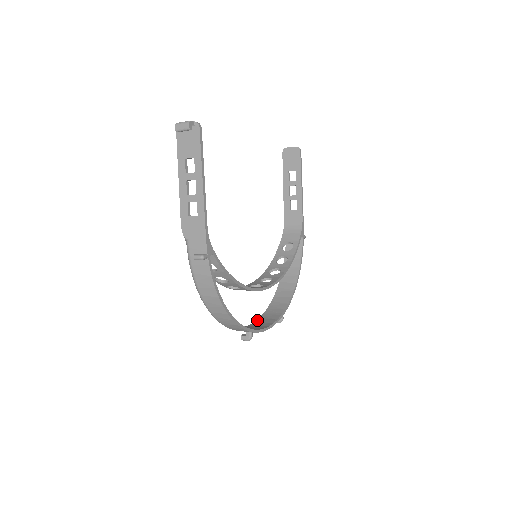
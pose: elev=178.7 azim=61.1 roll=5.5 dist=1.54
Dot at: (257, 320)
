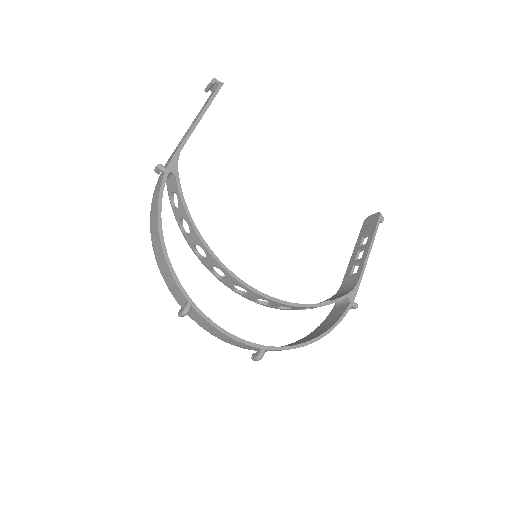
Dot at: occluded
